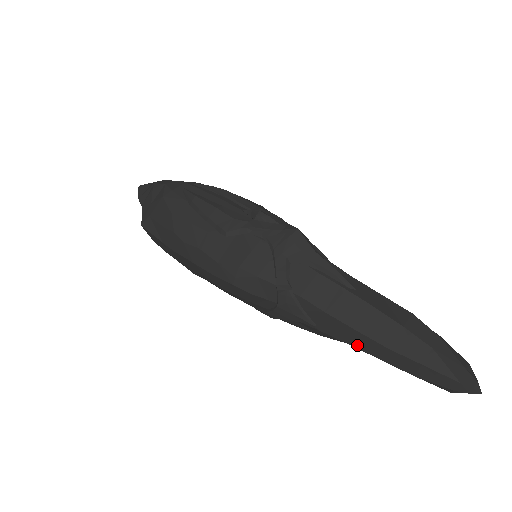
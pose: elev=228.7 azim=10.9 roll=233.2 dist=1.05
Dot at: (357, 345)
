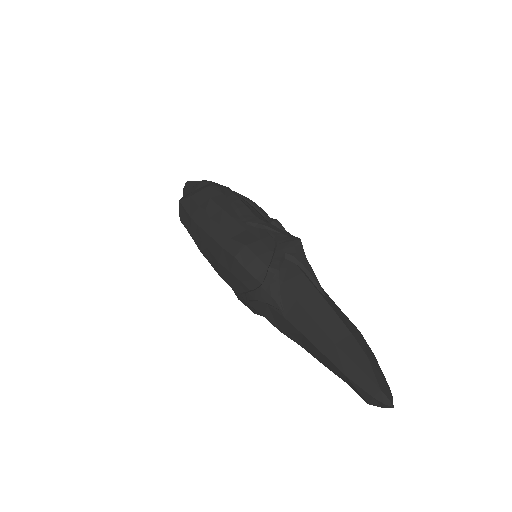
Dot at: (310, 337)
